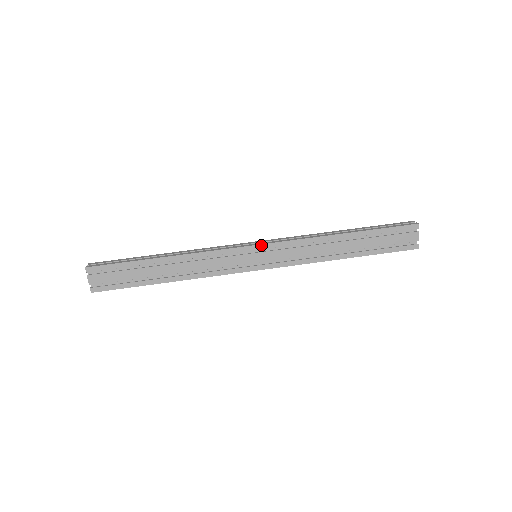
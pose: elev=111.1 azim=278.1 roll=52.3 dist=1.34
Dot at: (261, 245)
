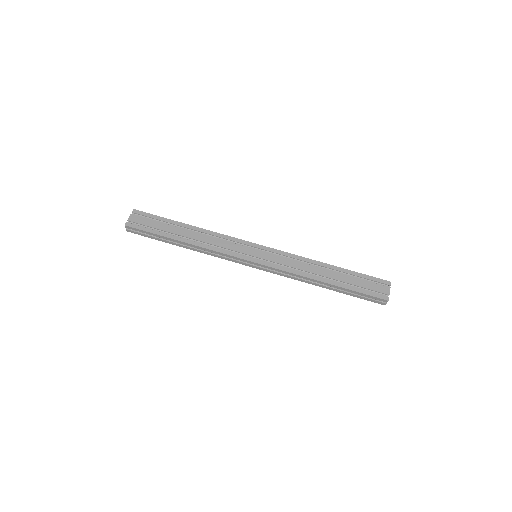
Dot at: (264, 246)
